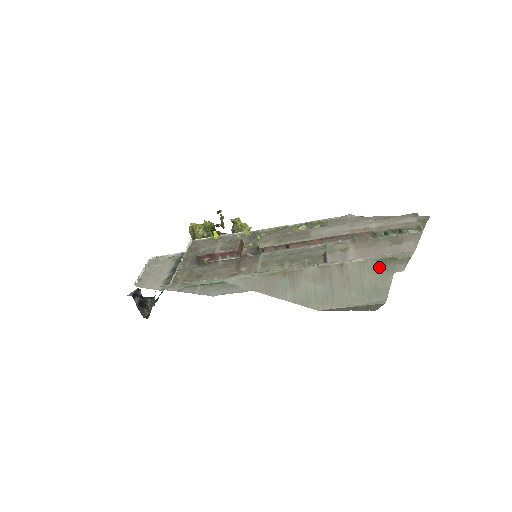
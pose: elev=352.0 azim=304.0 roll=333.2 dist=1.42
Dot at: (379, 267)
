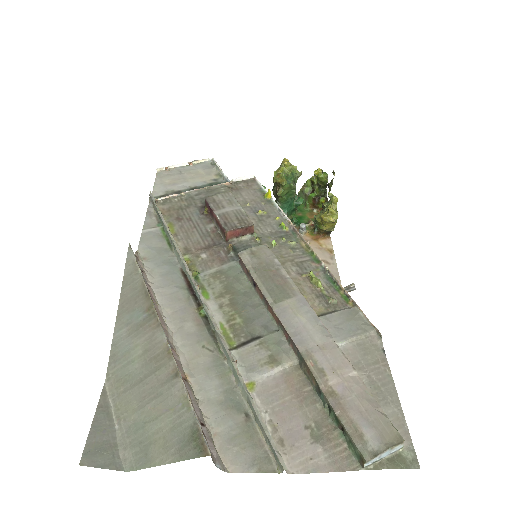
Dot at: (183, 433)
